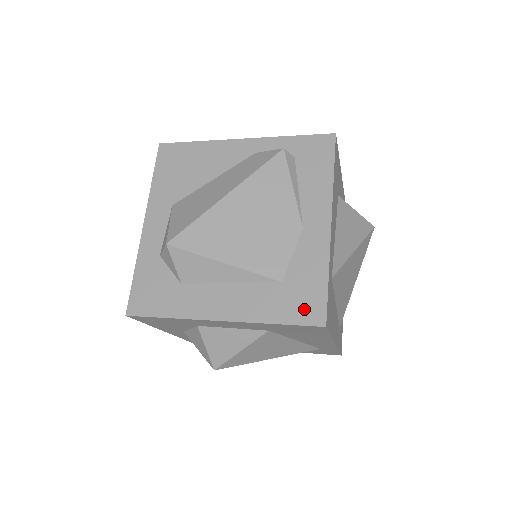
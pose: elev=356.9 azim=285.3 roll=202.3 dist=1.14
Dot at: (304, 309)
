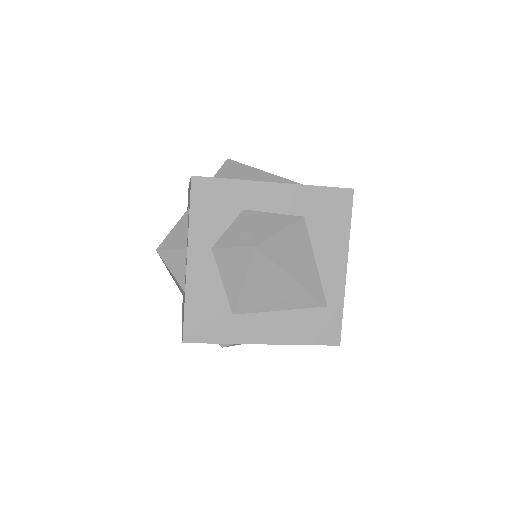
Dot at: occluded
